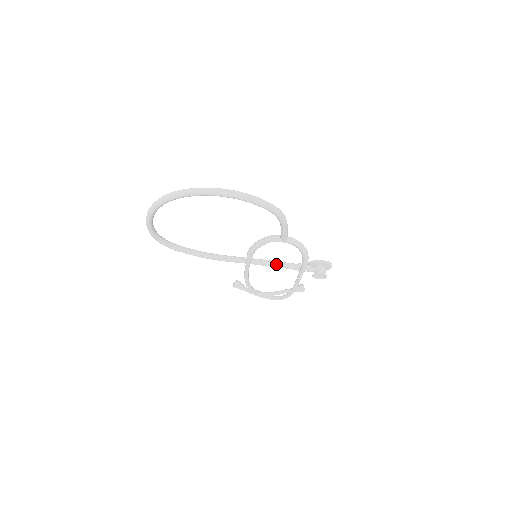
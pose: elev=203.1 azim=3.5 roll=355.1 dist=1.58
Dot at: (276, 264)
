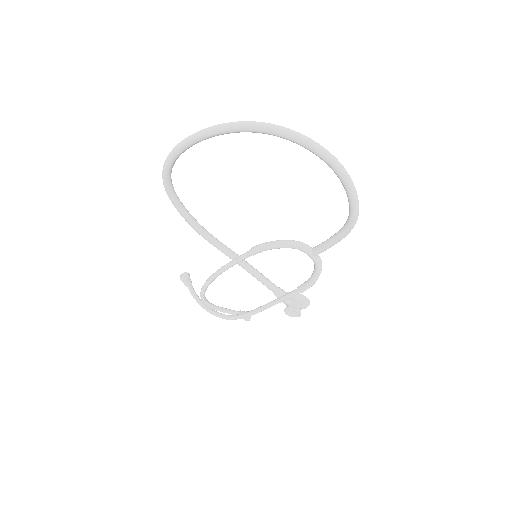
Dot at: (261, 276)
